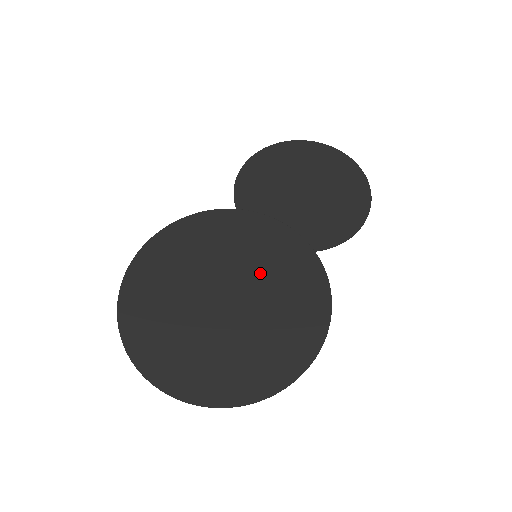
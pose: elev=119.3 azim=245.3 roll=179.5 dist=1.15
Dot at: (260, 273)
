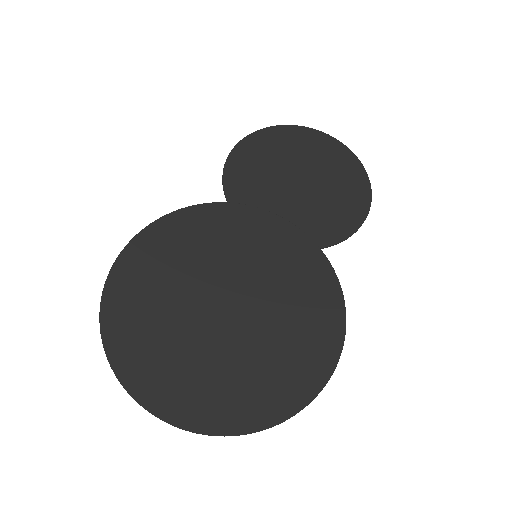
Dot at: (264, 276)
